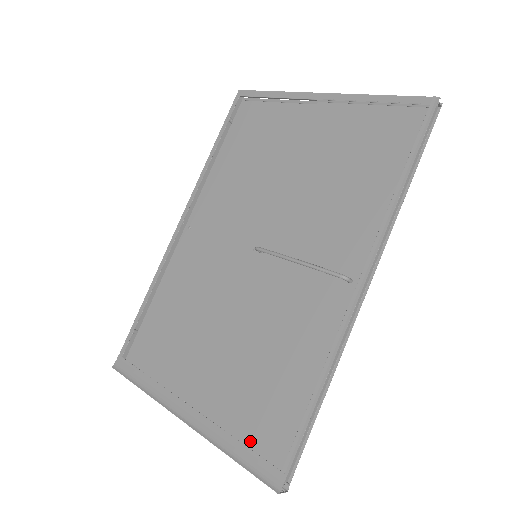
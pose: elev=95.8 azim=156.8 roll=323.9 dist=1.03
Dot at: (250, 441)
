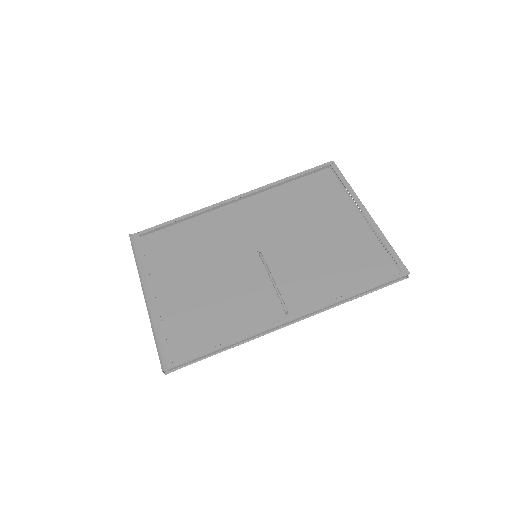
Dot at: (170, 338)
